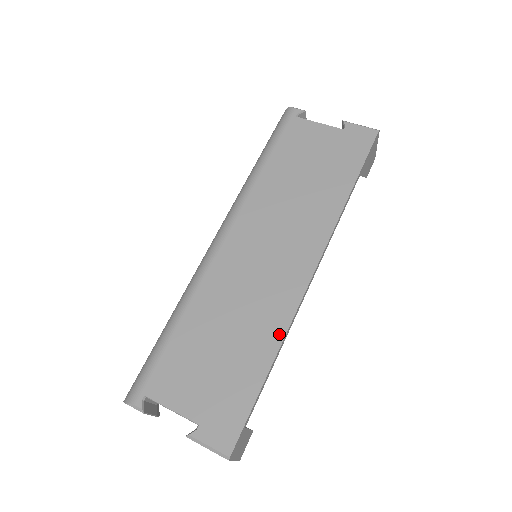
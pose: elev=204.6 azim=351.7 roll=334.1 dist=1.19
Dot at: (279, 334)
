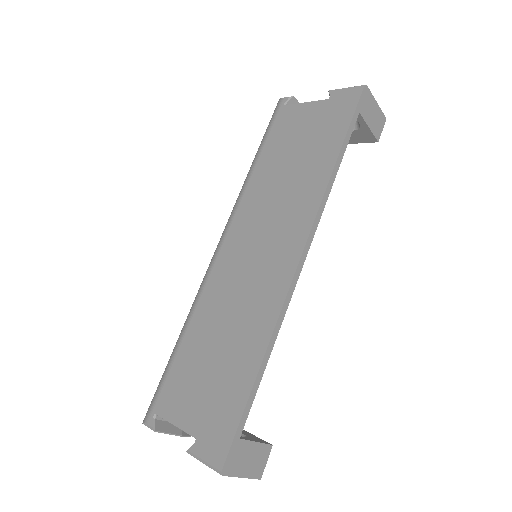
Dot at: (267, 331)
